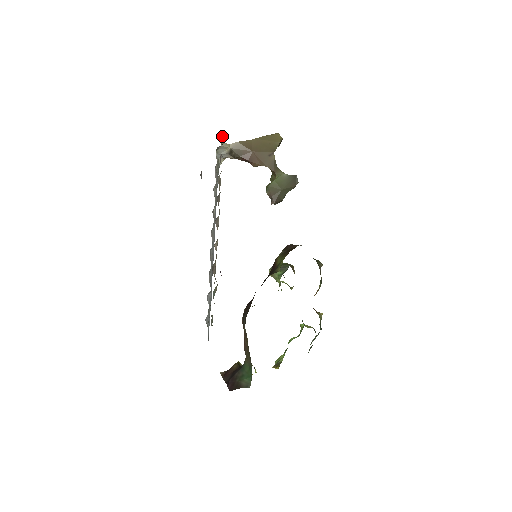
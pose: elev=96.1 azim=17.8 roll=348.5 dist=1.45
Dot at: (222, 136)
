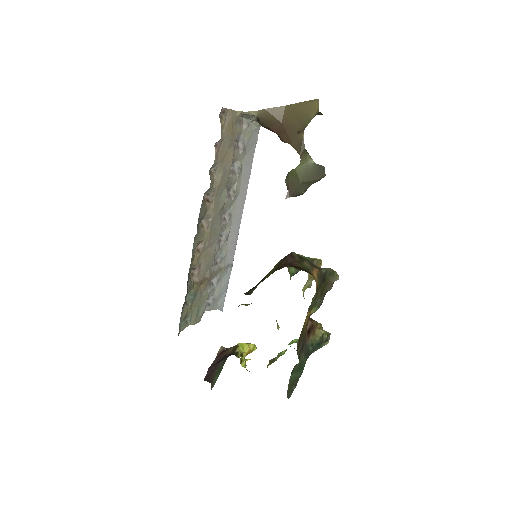
Dot at: (229, 113)
